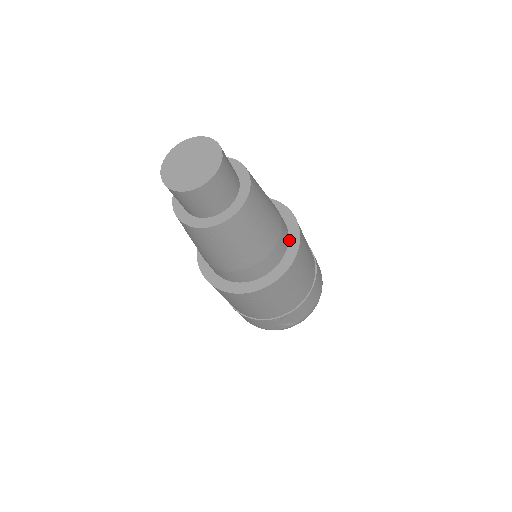
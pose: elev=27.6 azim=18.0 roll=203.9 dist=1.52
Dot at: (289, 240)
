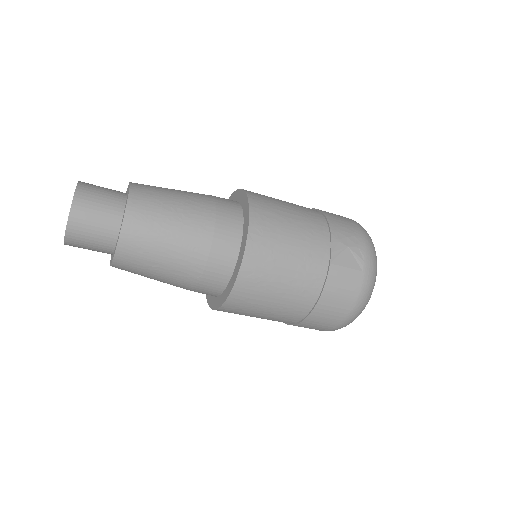
Dot at: (235, 267)
